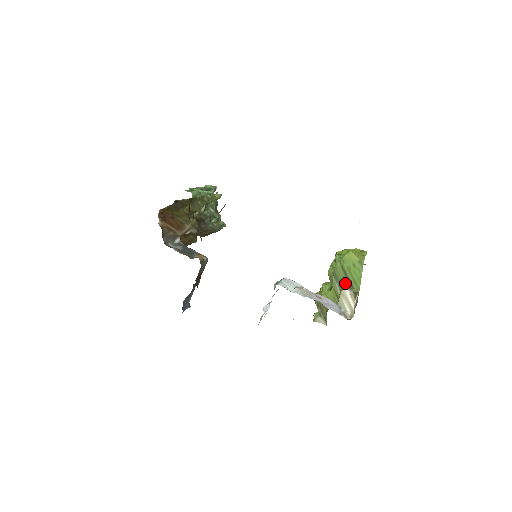
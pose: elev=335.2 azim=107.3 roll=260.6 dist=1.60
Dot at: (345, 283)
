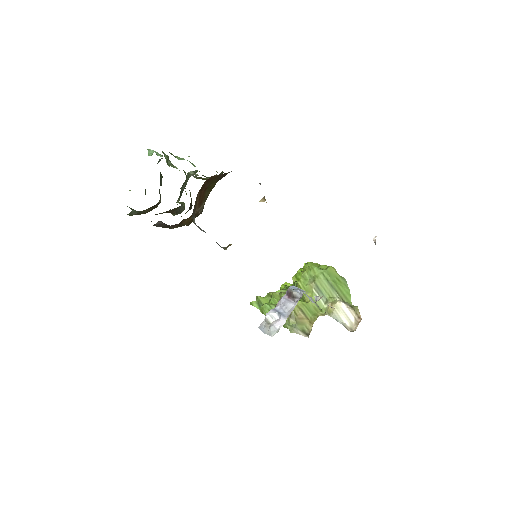
Dot at: (333, 296)
